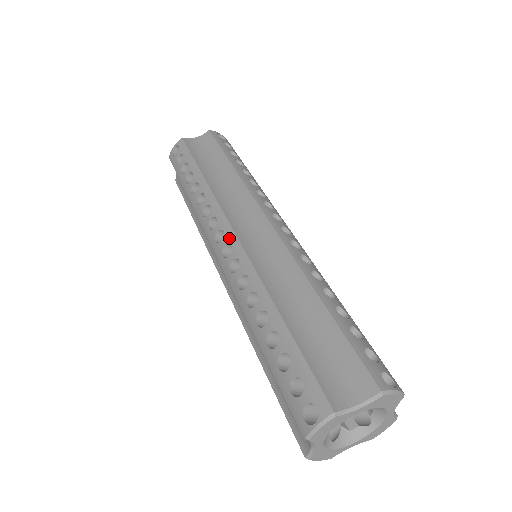
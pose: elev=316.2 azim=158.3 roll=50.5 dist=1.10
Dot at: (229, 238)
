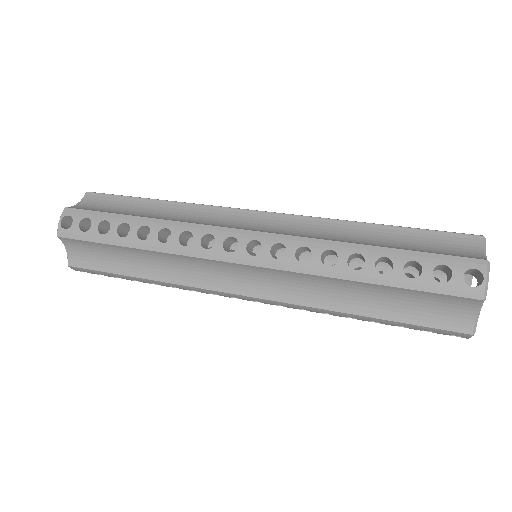
Dot at: (246, 237)
